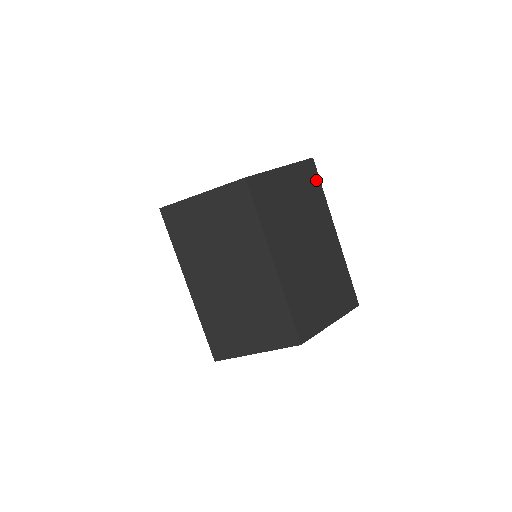
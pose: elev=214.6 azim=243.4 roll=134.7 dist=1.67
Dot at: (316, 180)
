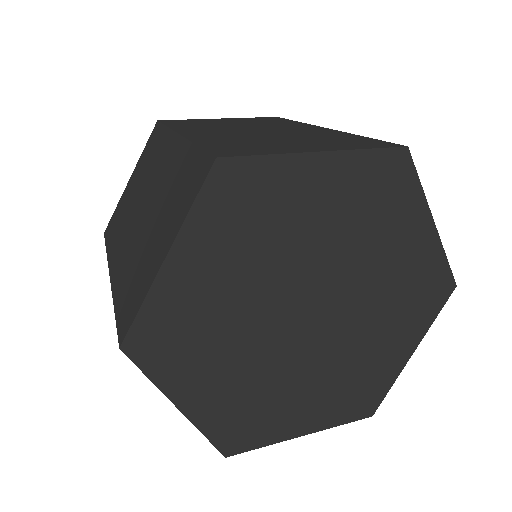
Dot at: occluded
